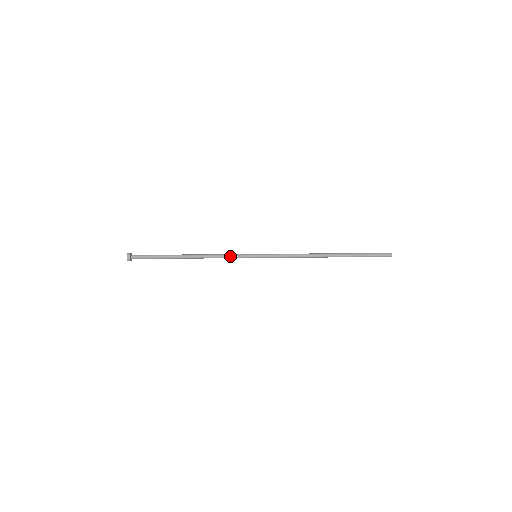
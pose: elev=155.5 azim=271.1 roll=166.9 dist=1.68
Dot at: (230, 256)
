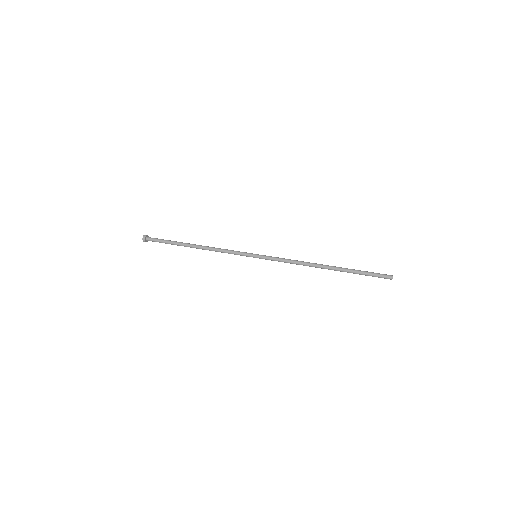
Dot at: (232, 253)
